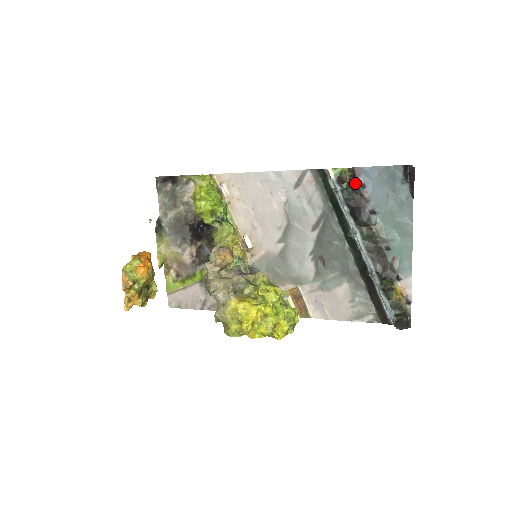
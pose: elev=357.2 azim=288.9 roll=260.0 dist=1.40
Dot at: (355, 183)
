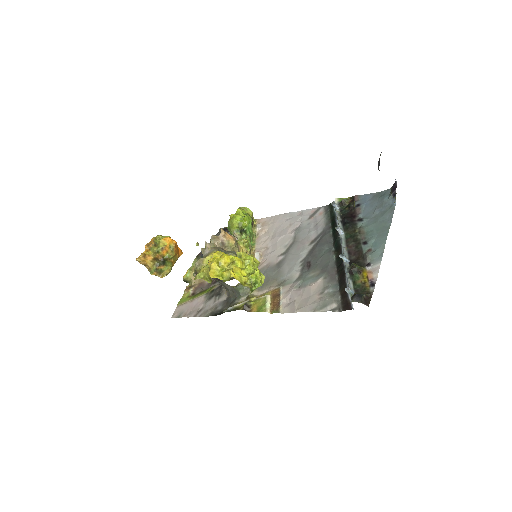
Dot at: (352, 203)
